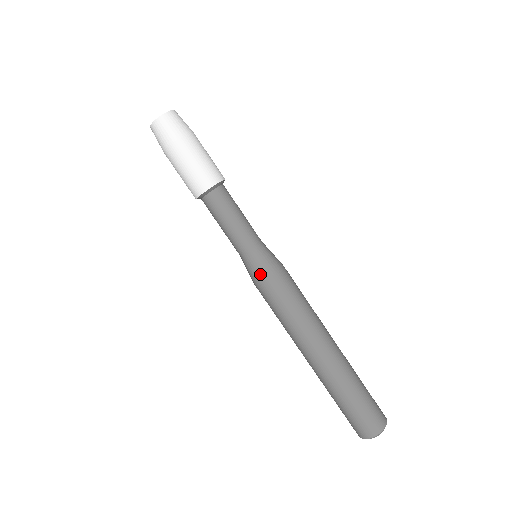
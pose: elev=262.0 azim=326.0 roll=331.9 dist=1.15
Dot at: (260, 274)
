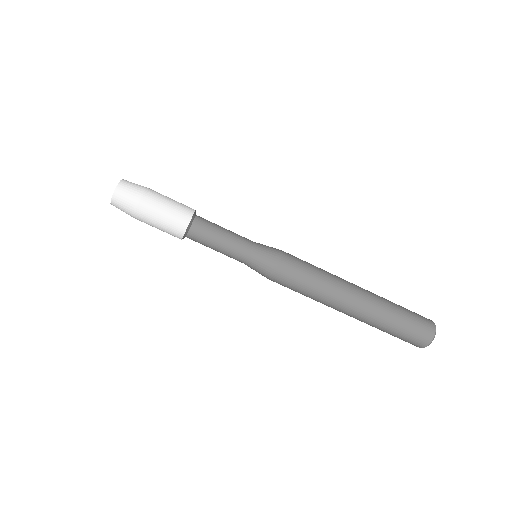
Dot at: (265, 274)
